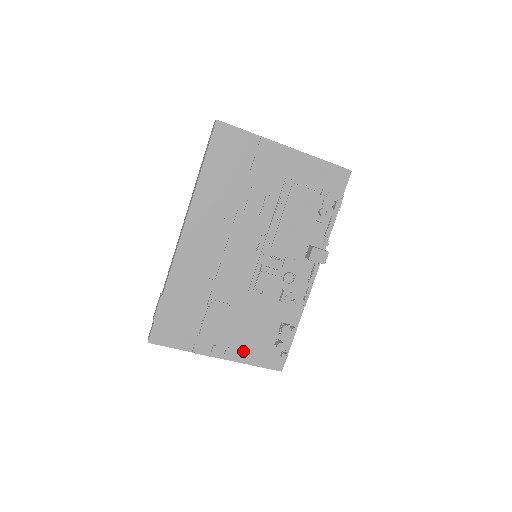
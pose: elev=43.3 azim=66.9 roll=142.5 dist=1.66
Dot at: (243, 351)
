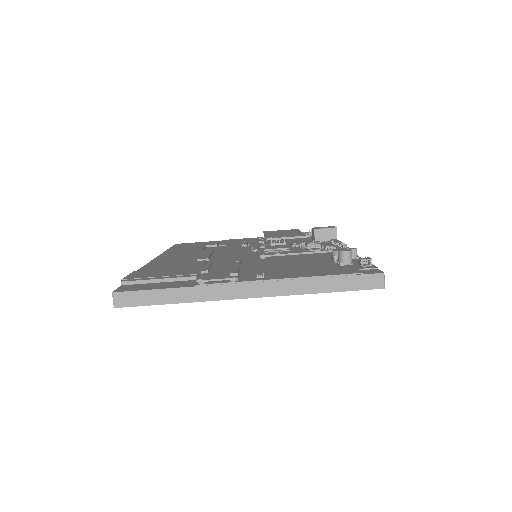
Dot at: (290, 274)
